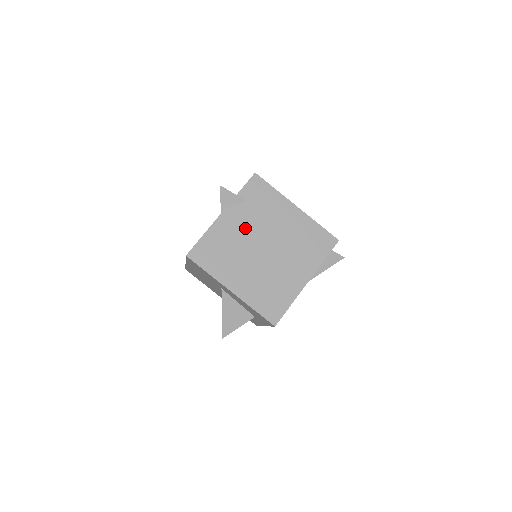
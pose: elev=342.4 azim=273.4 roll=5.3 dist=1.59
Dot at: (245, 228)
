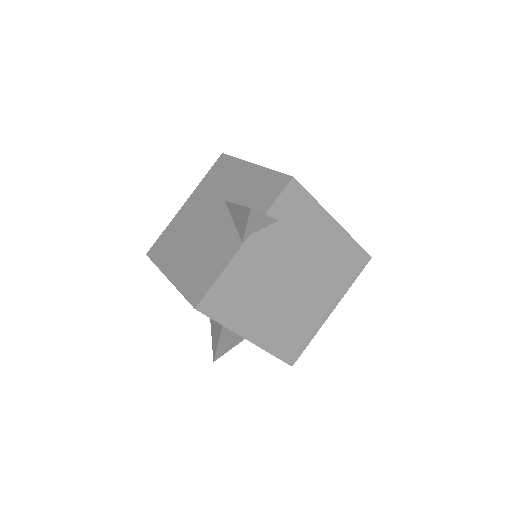
Dot at: (272, 259)
